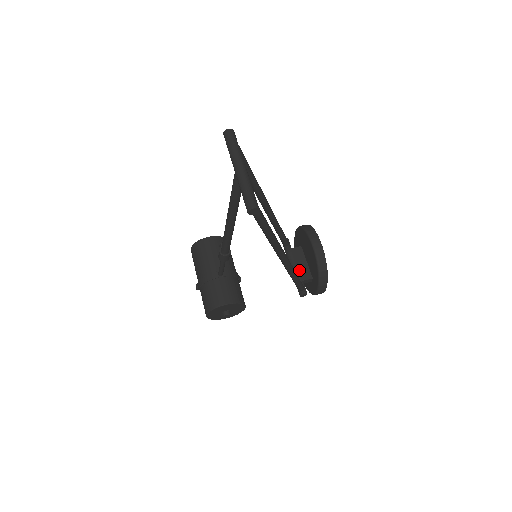
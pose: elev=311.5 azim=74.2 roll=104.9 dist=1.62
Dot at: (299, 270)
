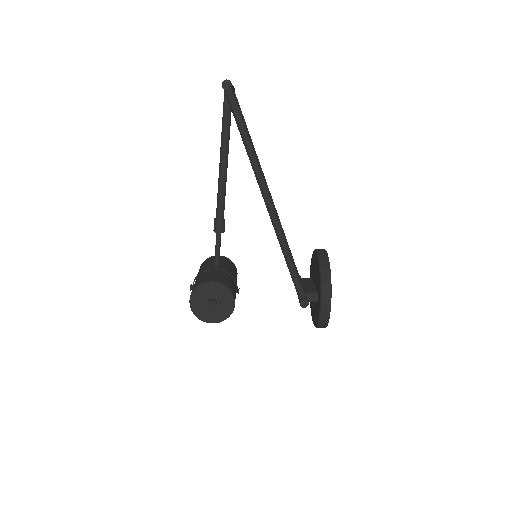
Dot at: (304, 288)
